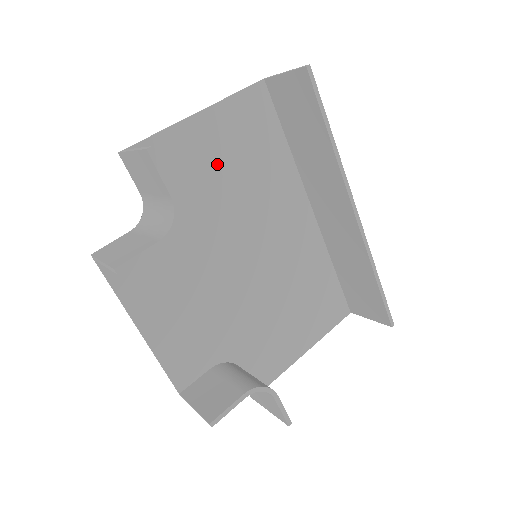
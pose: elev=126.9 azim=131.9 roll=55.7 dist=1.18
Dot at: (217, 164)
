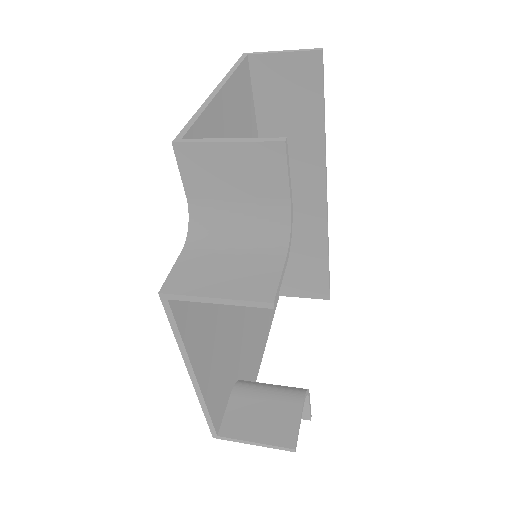
Dot at: occluded
